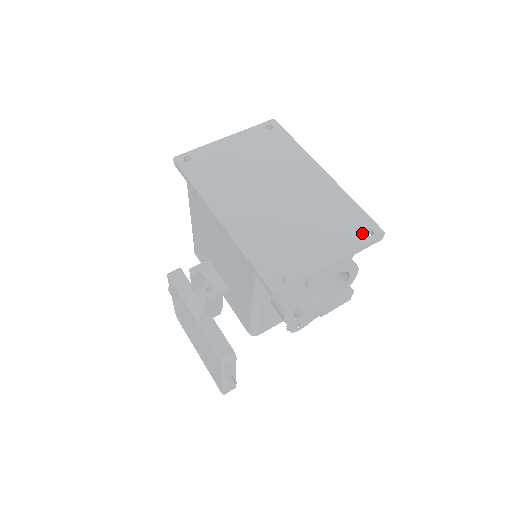
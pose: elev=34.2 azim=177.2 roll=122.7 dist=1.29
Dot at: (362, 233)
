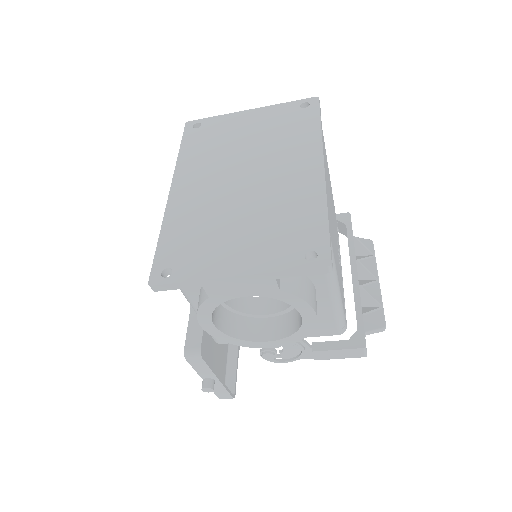
Dot at: (301, 254)
